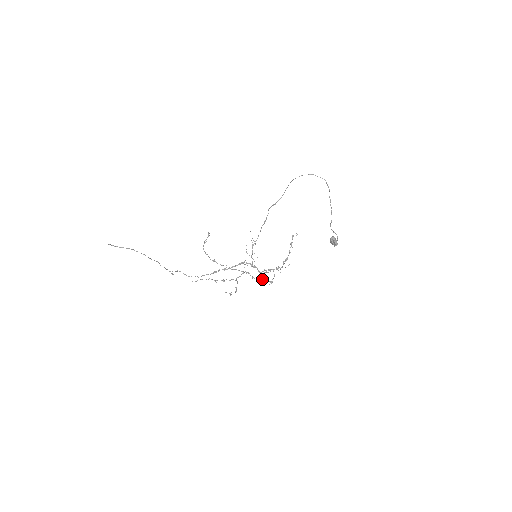
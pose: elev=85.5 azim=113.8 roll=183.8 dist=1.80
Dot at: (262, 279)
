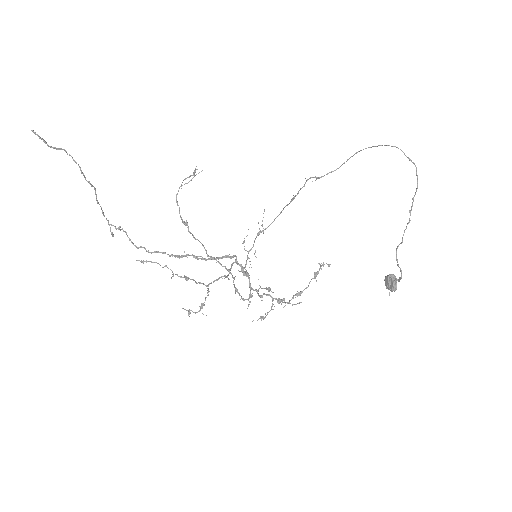
Dot at: (250, 302)
